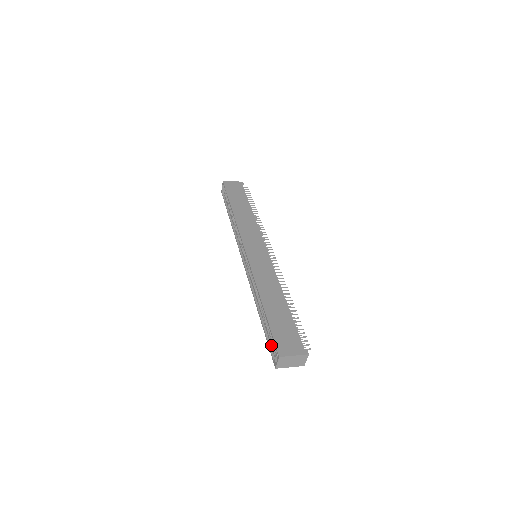
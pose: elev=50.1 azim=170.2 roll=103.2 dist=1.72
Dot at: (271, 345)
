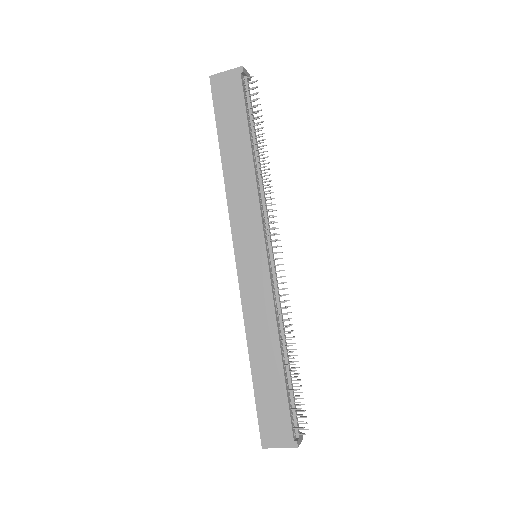
Dot at: occluded
